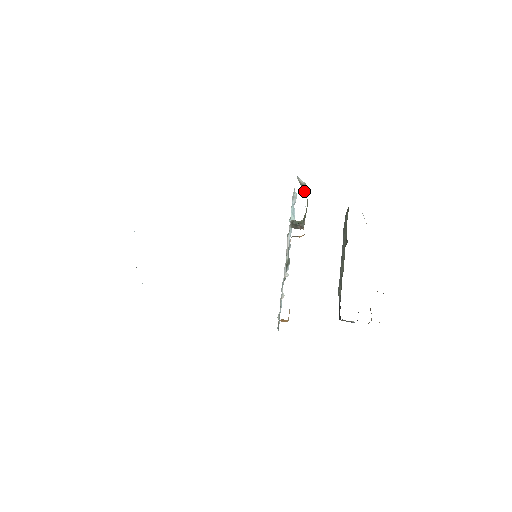
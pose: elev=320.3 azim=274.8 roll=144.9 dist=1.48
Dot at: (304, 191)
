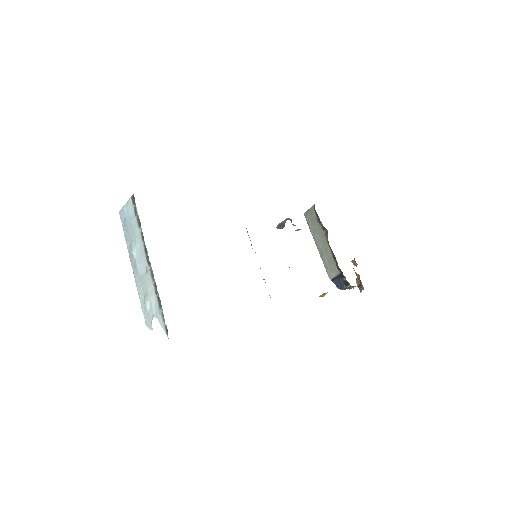
Dot at: occluded
